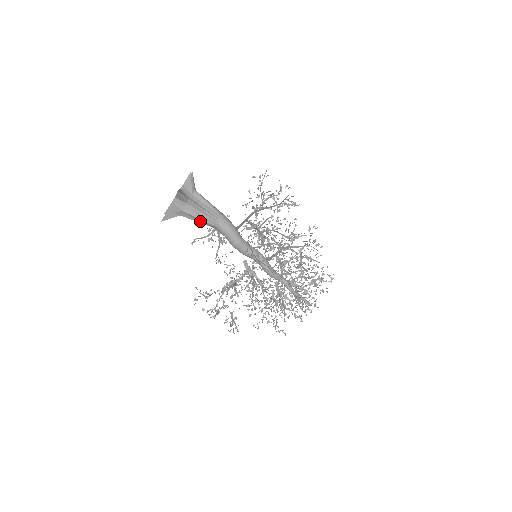
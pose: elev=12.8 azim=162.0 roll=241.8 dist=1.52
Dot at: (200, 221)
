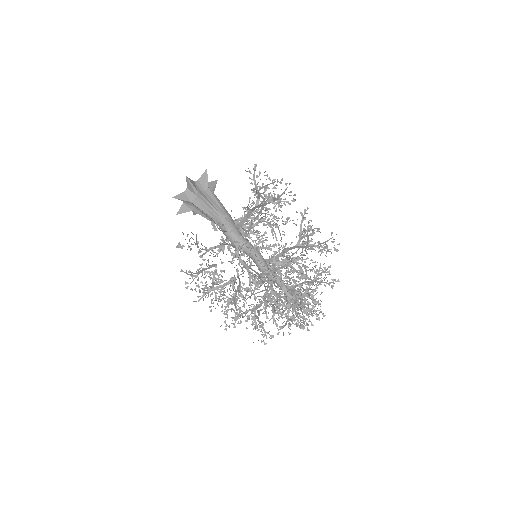
Dot at: occluded
